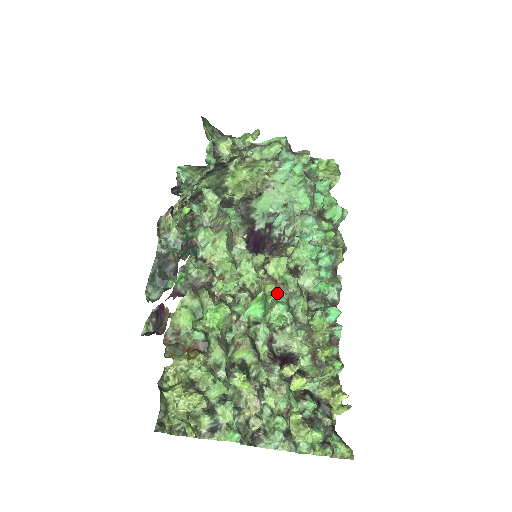
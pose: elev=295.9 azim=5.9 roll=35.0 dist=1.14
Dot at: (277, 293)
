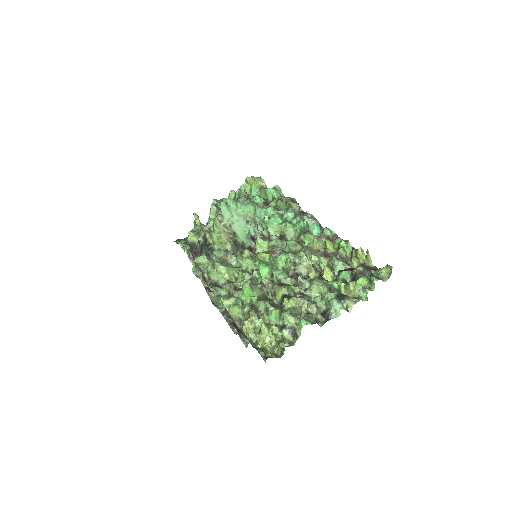
Dot at: (267, 254)
